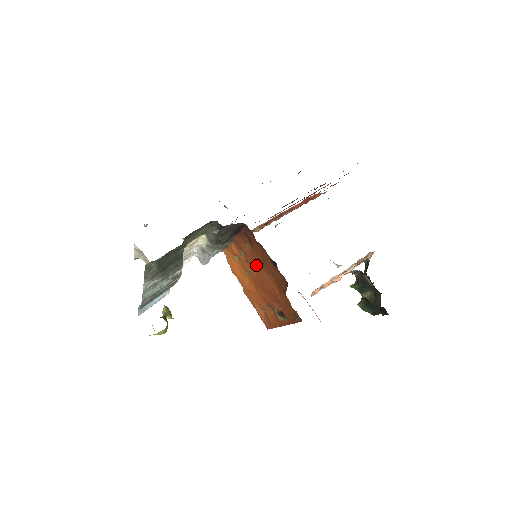
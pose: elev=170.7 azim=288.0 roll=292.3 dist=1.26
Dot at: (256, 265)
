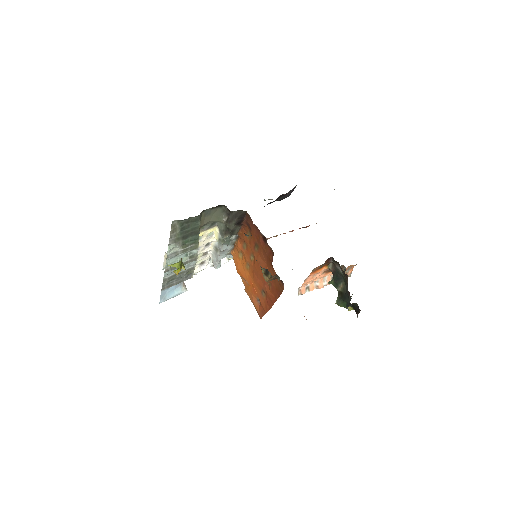
Dot at: (253, 251)
